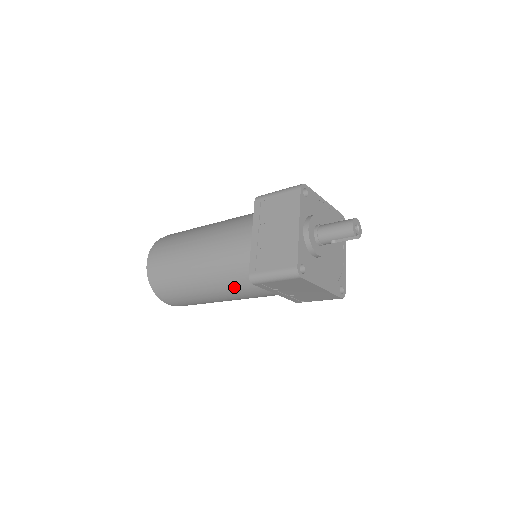
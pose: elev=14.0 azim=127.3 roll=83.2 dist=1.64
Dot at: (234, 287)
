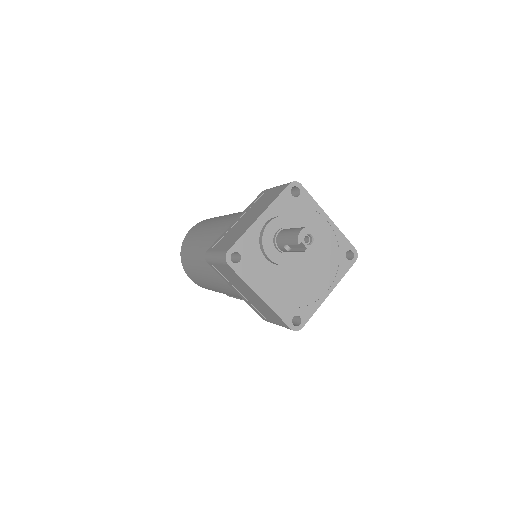
Dot at: (212, 270)
